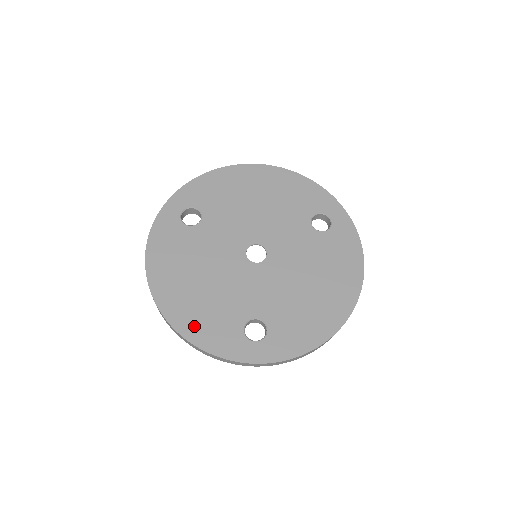
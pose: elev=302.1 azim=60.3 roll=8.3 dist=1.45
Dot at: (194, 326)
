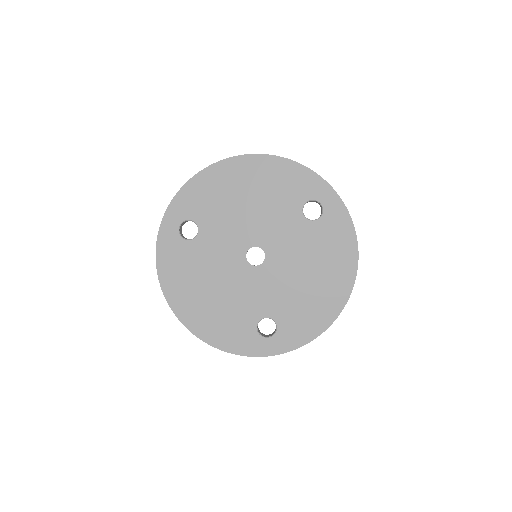
Dot at: (215, 333)
